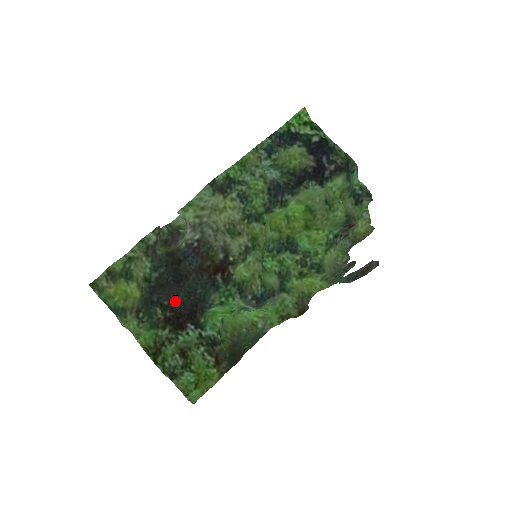
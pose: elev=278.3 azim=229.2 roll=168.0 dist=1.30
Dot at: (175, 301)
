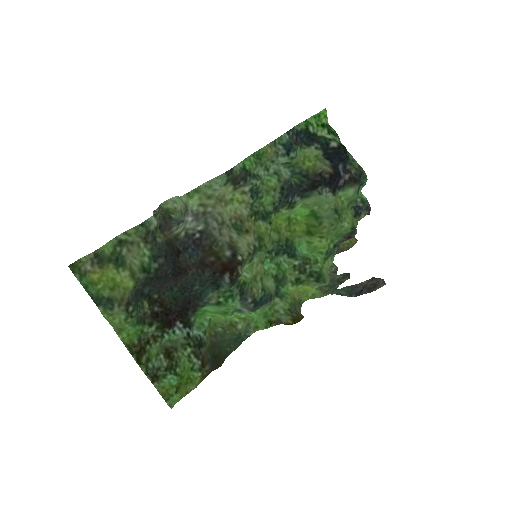
Dot at: (167, 295)
